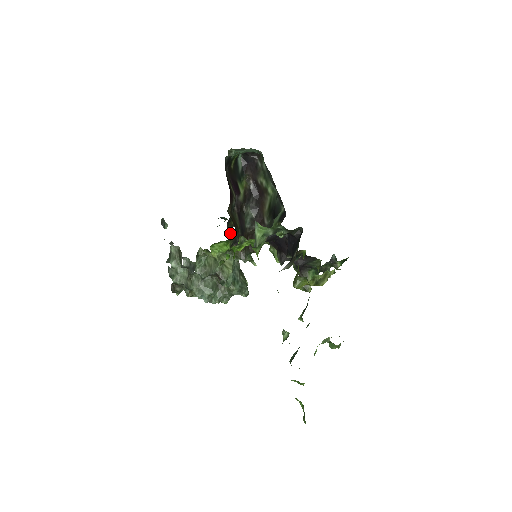
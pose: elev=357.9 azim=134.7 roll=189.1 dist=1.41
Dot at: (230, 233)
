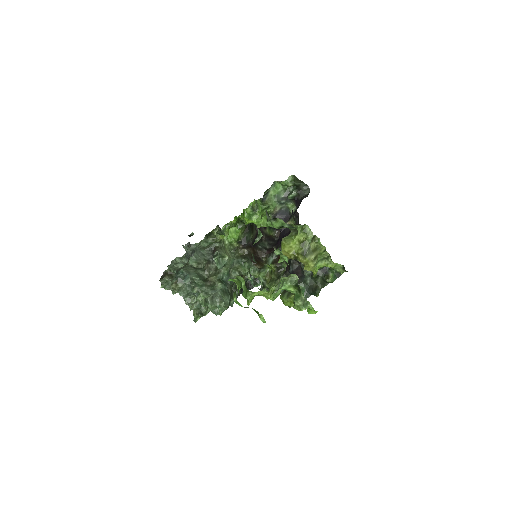
Dot at: occluded
